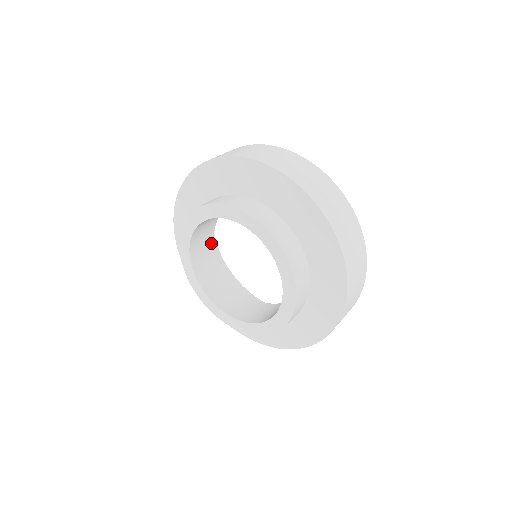
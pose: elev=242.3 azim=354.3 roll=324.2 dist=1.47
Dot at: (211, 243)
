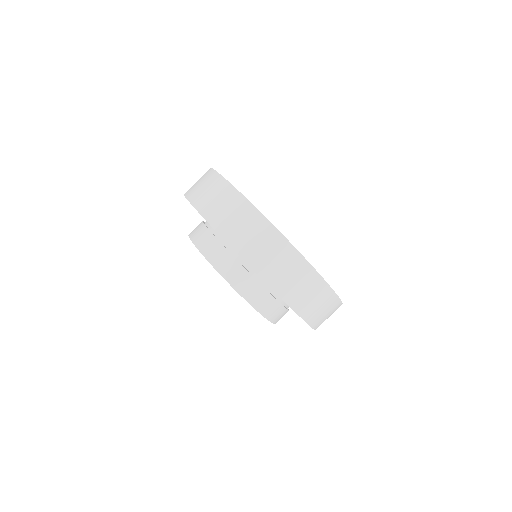
Dot at: occluded
